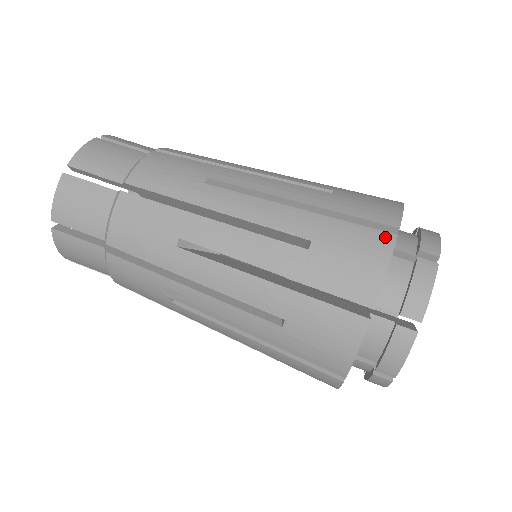
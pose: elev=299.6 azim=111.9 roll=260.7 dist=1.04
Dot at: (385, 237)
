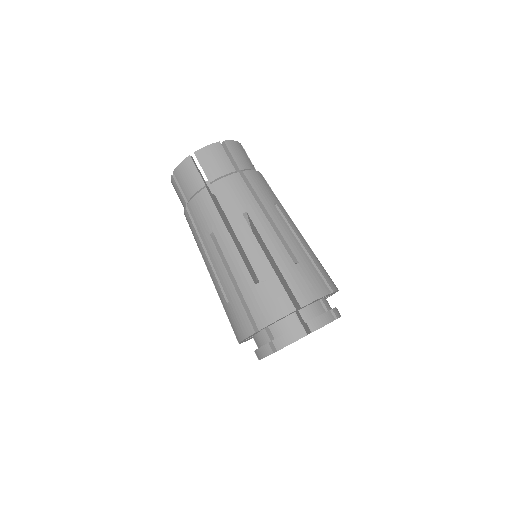
Dot at: (250, 329)
